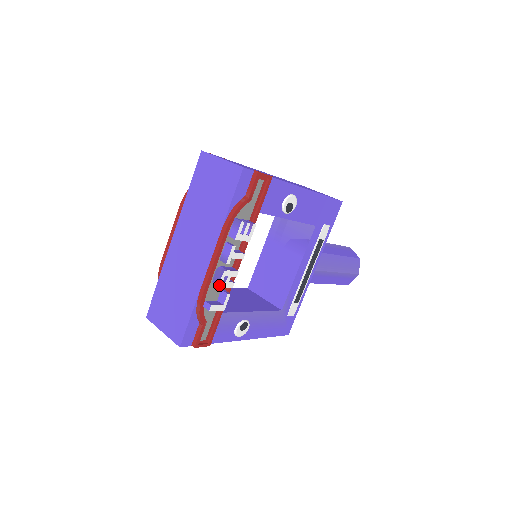
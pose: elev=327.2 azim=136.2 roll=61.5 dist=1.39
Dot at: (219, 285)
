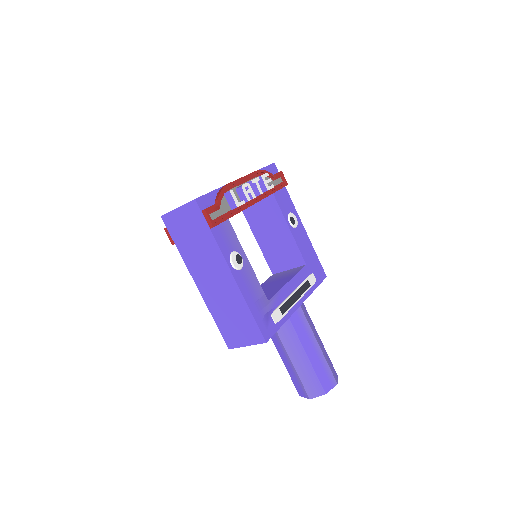
Dot at: (242, 186)
